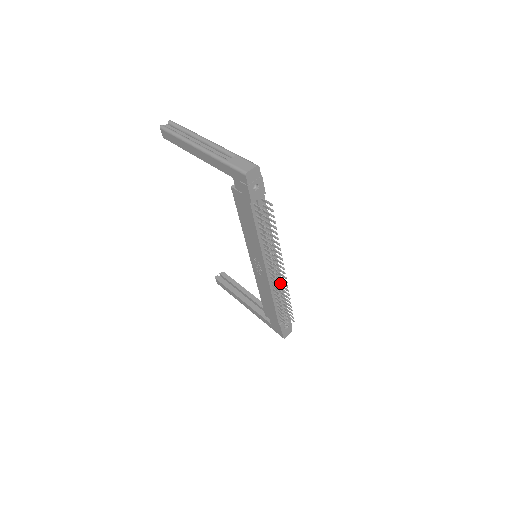
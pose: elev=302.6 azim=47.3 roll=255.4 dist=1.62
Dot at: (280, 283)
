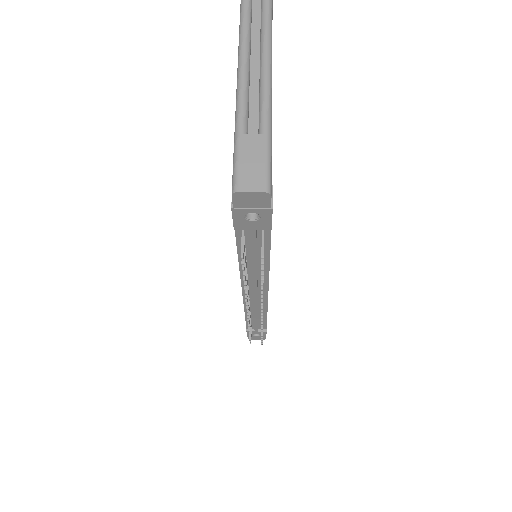
Dot at: (264, 306)
